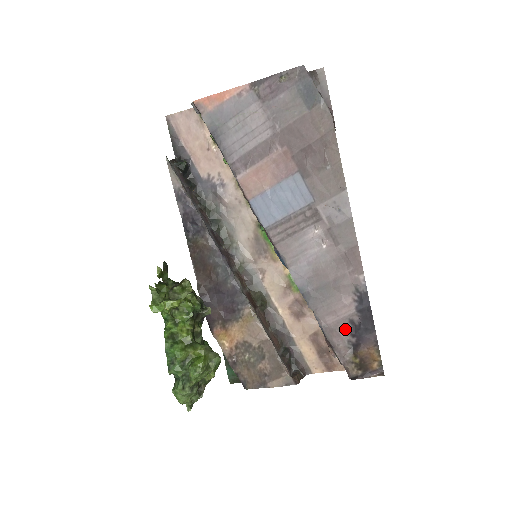
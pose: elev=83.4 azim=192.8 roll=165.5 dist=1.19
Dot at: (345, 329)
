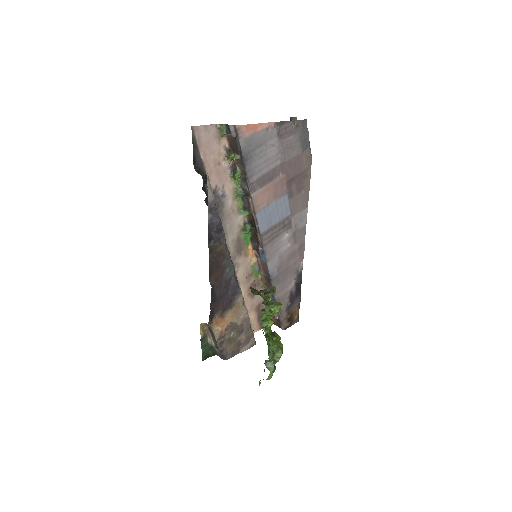
Dot at: (287, 298)
